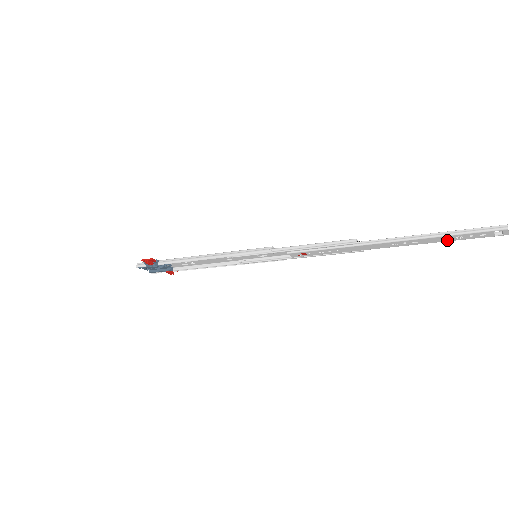
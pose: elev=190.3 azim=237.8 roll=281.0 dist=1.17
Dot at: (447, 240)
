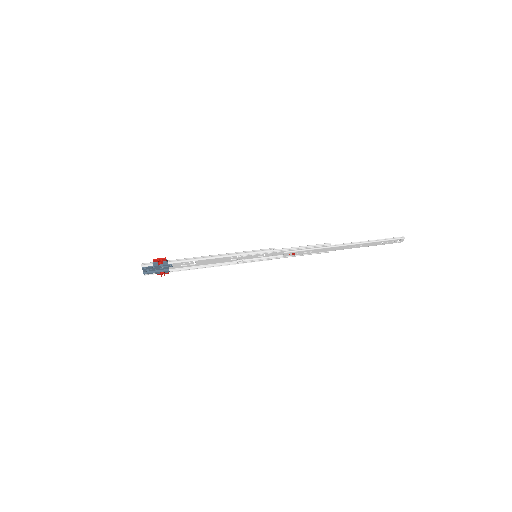
Dot at: (375, 245)
